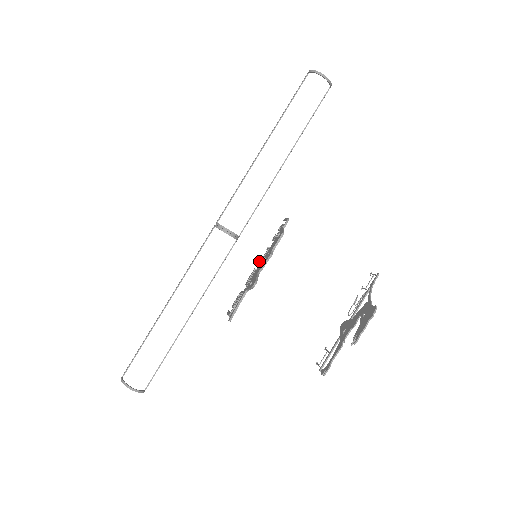
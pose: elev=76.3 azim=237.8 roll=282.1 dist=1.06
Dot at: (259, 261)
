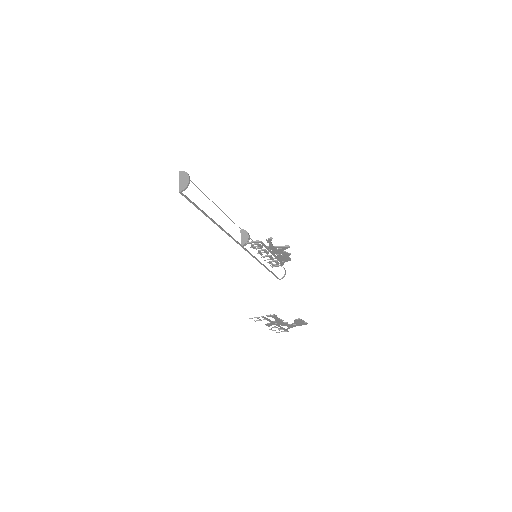
Dot at: (266, 255)
